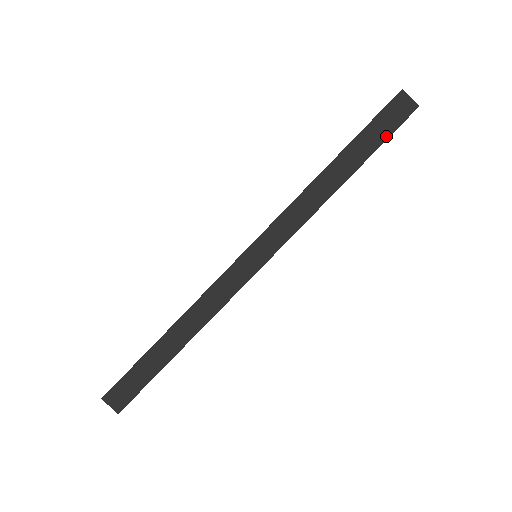
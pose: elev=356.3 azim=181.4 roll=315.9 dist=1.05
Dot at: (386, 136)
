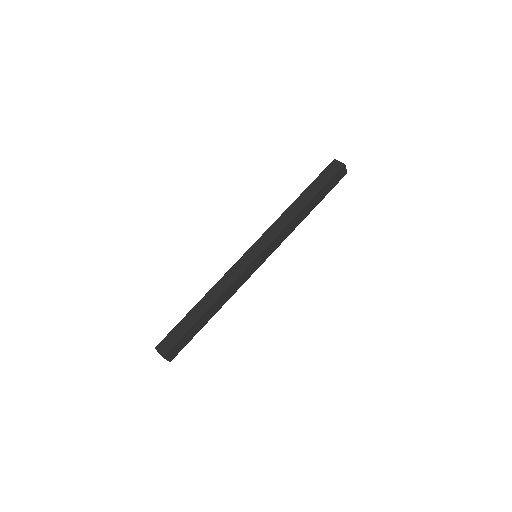
Dot at: (327, 181)
